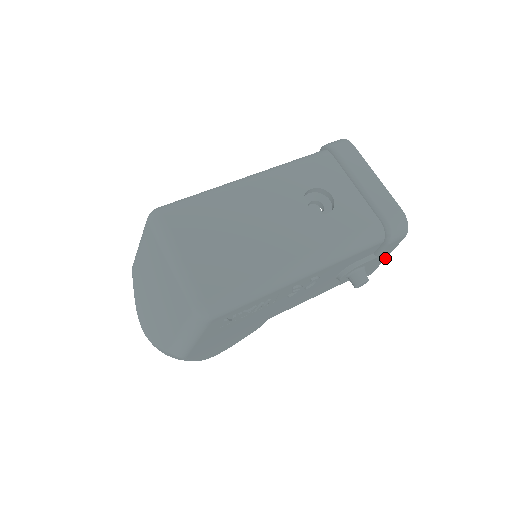
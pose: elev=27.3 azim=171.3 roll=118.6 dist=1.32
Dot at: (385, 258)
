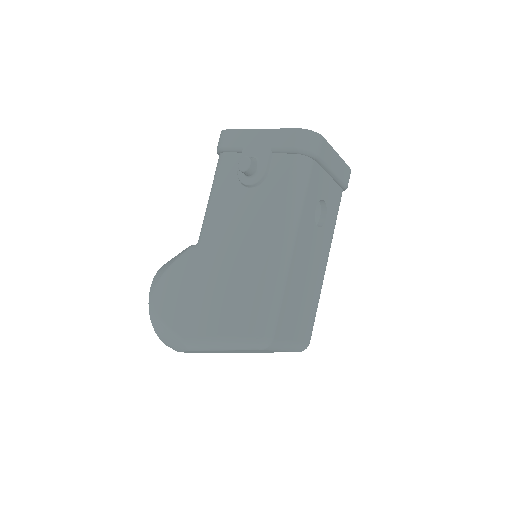
Dot at: occluded
